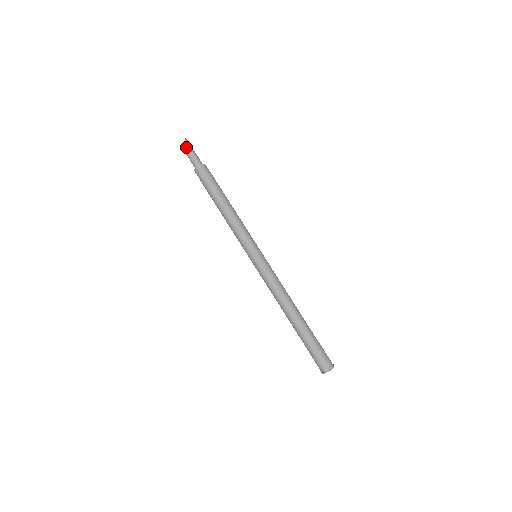
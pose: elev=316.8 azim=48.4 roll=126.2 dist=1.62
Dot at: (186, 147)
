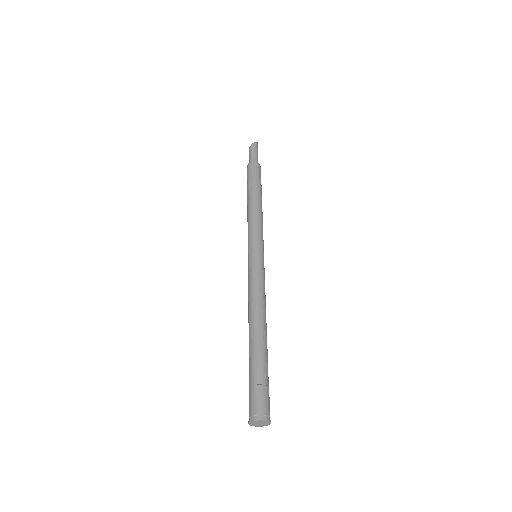
Dot at: (251, 147)
